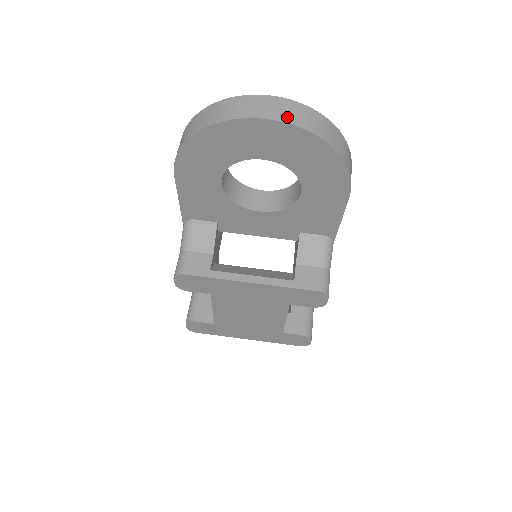
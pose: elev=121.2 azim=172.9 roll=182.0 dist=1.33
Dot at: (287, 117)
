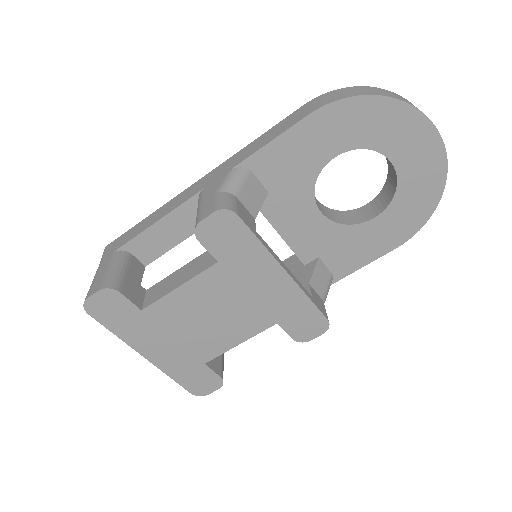
Dot at: (443, 148)
